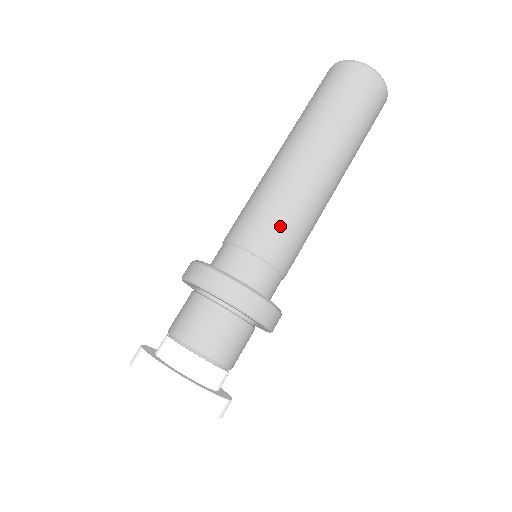
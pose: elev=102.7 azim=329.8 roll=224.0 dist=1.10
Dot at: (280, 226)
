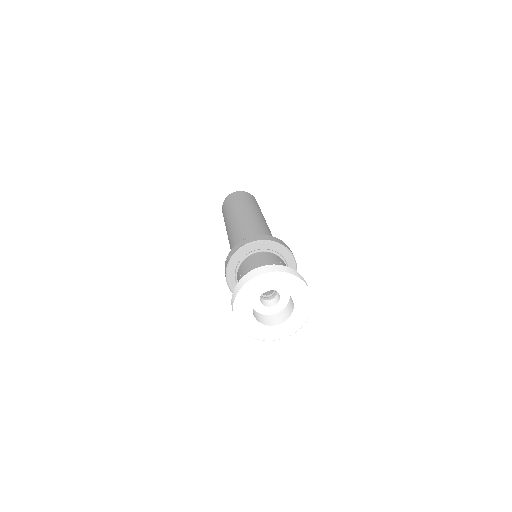
Dot at: (250, 228)
